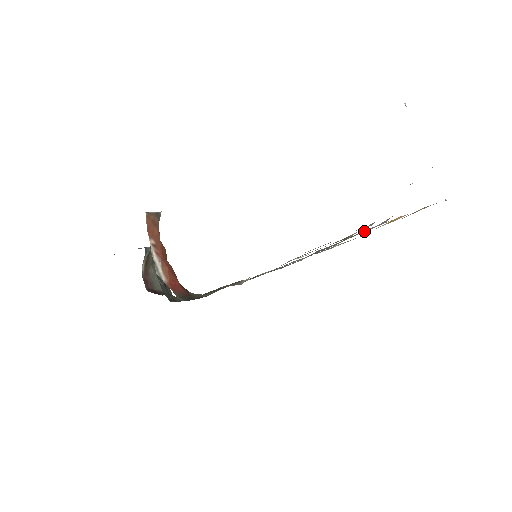
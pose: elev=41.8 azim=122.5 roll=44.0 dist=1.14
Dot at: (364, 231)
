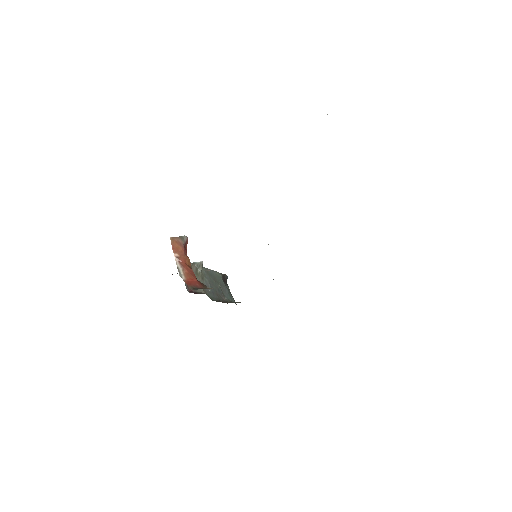
Dot at: occluded
